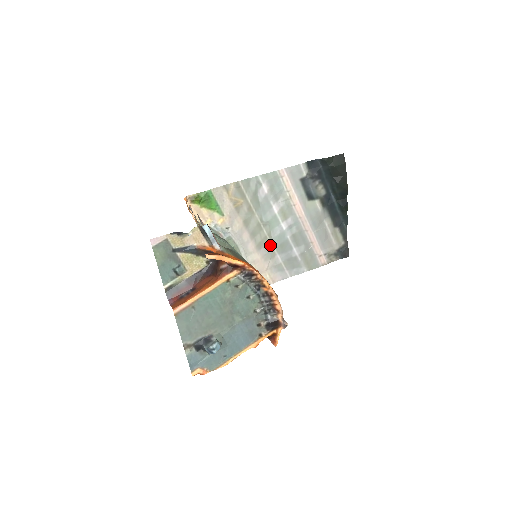
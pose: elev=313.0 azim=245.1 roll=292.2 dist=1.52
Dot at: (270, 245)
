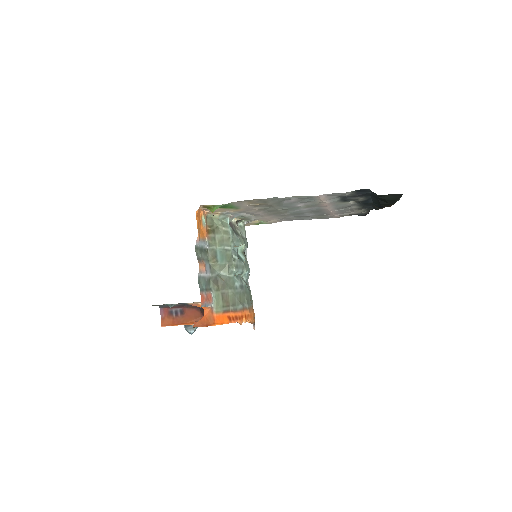
Dot at: (283, 214)
